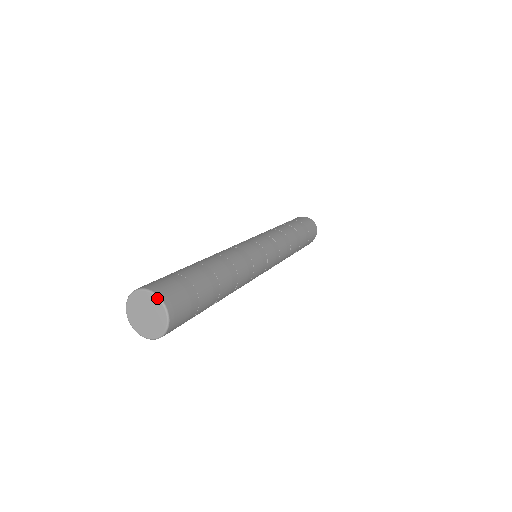
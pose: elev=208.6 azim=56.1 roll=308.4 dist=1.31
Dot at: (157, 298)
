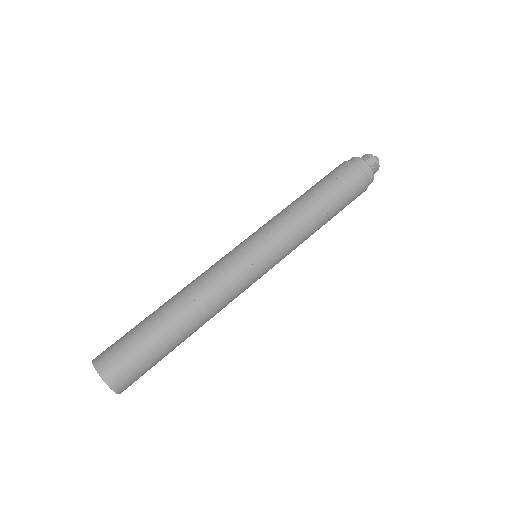
Dot at: occluded
